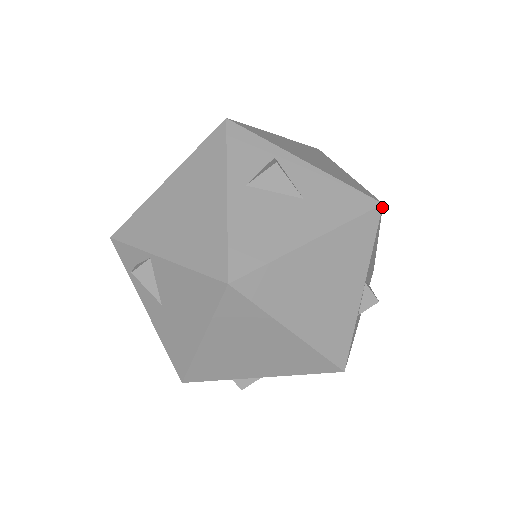
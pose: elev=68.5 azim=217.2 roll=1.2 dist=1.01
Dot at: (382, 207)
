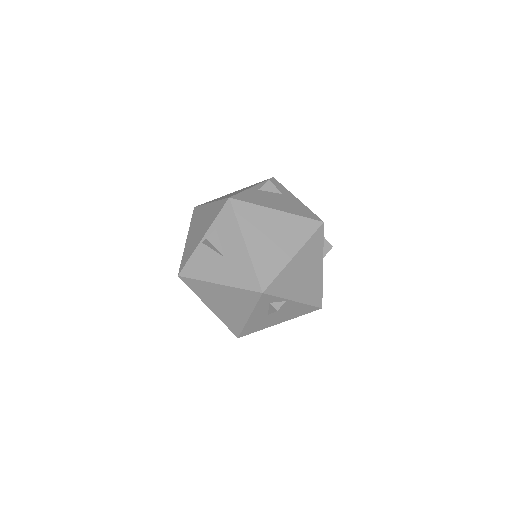
Dot at: occluded
